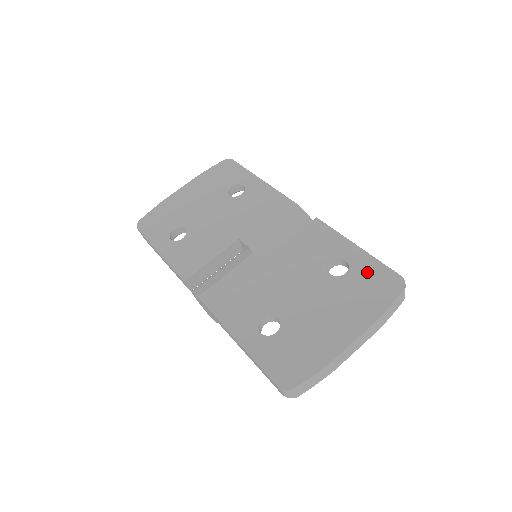
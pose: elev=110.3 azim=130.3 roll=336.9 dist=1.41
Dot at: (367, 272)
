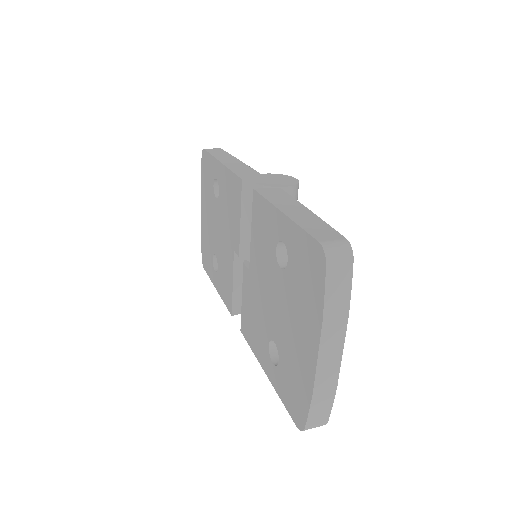
Dot at: (297, 251)
